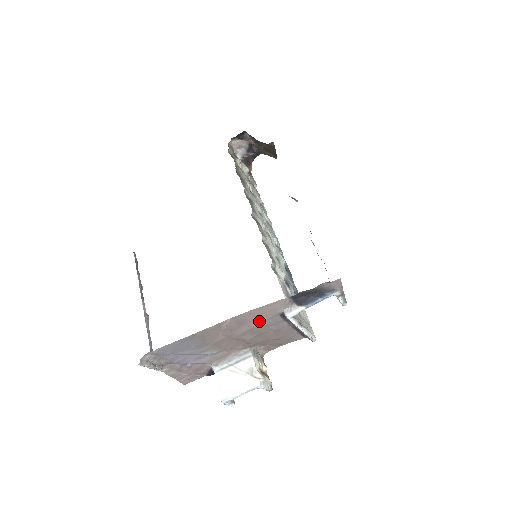
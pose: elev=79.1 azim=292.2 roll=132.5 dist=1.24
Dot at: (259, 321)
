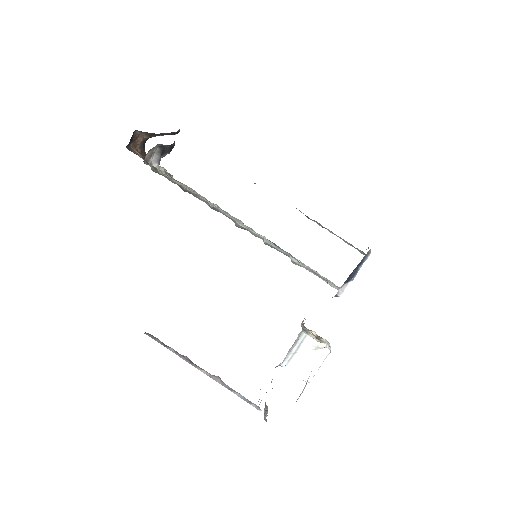
Dot at: occluded
